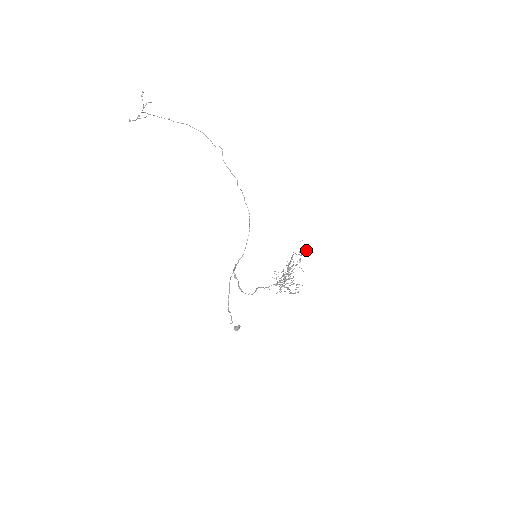
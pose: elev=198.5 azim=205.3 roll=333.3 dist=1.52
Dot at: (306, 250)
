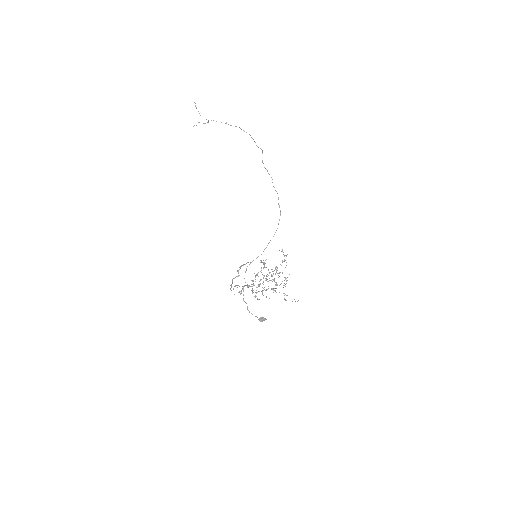
Dot at: (285, 260)
